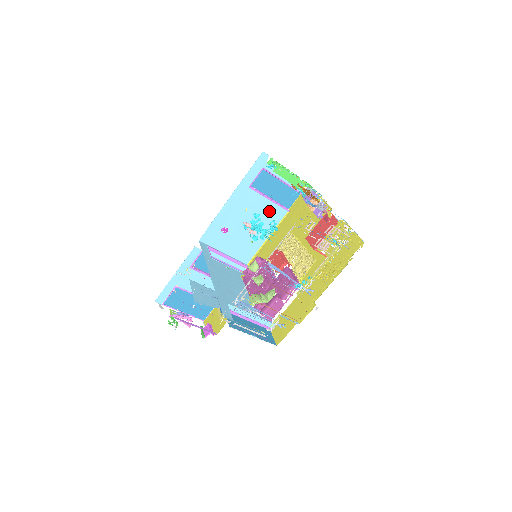
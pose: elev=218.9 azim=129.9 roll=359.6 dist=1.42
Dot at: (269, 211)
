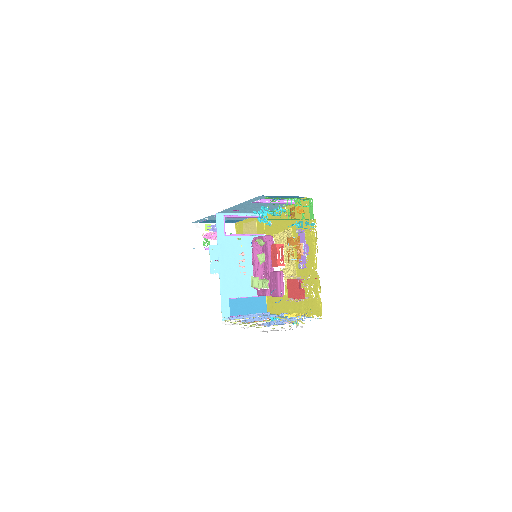
Dot at: (276, 204)
